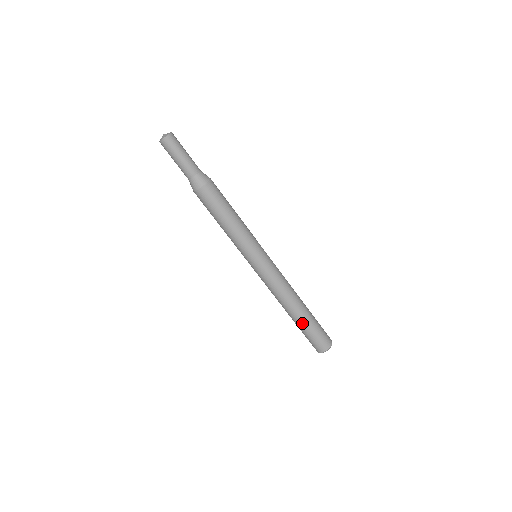
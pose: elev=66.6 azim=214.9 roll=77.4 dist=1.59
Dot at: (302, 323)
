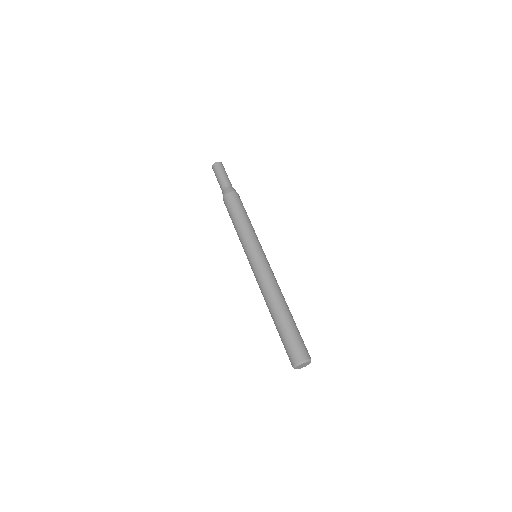
Dot at: (277, 326)
